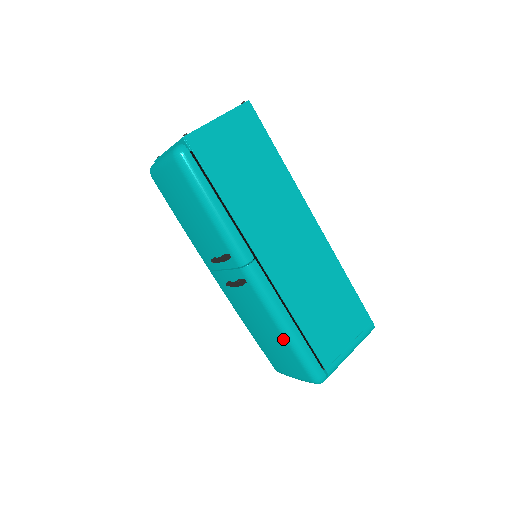
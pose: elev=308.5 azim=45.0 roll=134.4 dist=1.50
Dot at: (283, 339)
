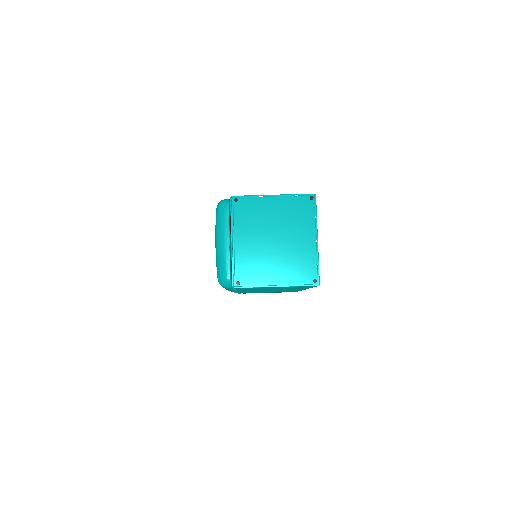
Dot at: occluded
